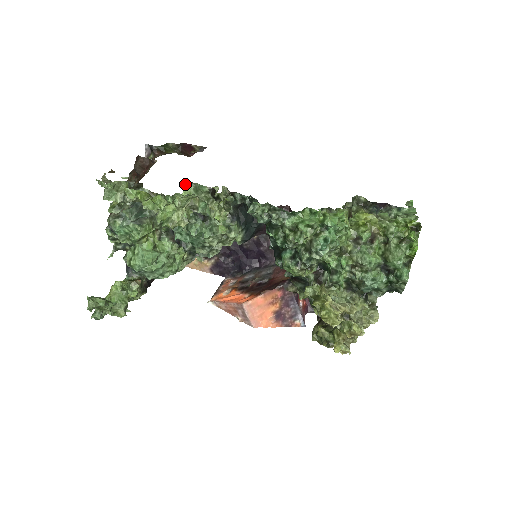
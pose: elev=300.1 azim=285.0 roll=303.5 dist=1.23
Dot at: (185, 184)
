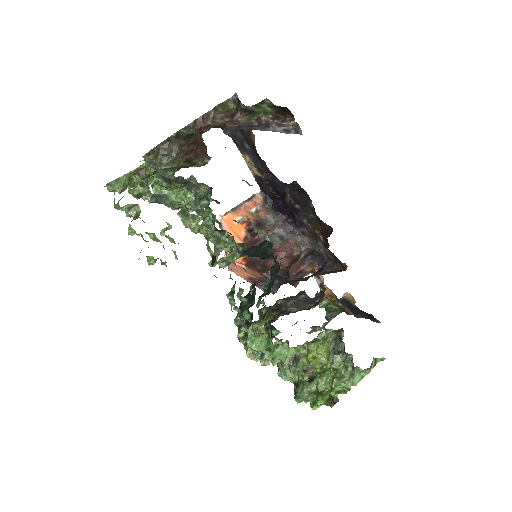
Dot at: (201, 229)
